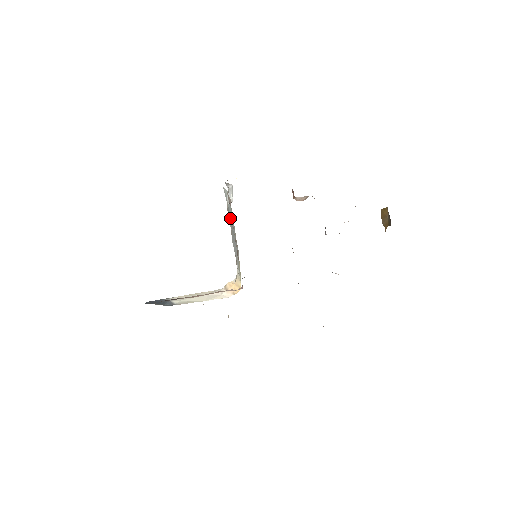
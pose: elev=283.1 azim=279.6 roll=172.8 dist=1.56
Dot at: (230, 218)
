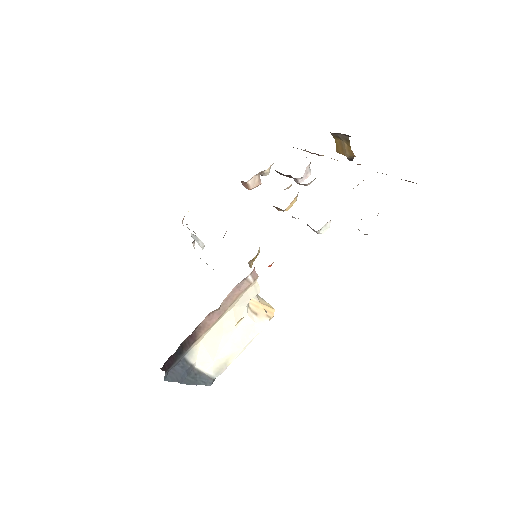
Dot at: occluded
